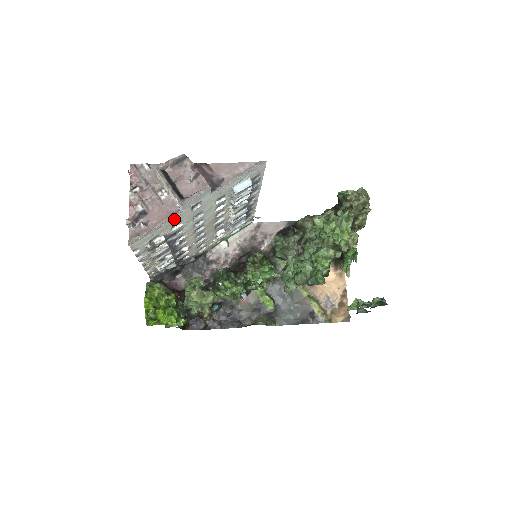
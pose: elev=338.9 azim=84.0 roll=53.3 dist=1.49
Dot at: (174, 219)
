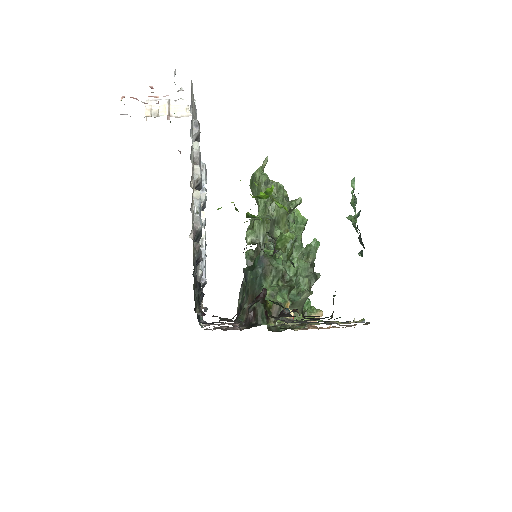
Dot at: (195, 117)
